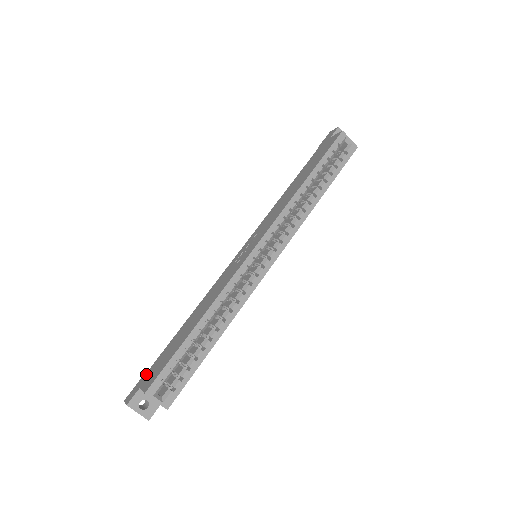
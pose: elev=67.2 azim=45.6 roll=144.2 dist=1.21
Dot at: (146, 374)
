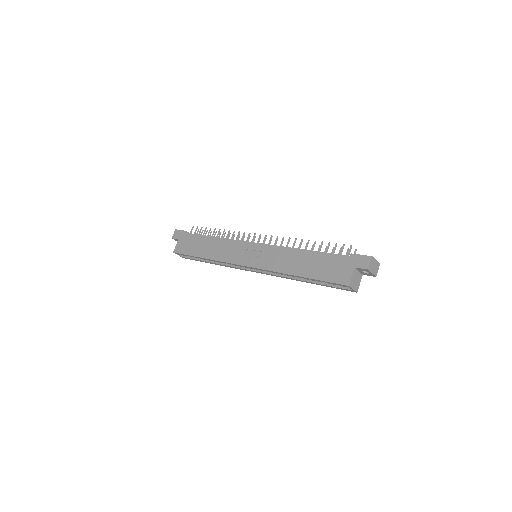
Dot at: (185, 235)
